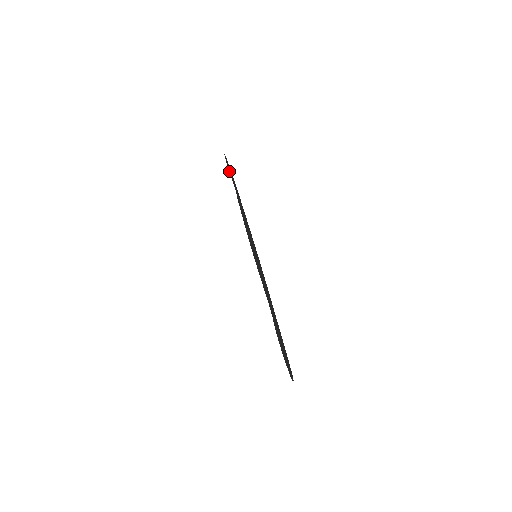
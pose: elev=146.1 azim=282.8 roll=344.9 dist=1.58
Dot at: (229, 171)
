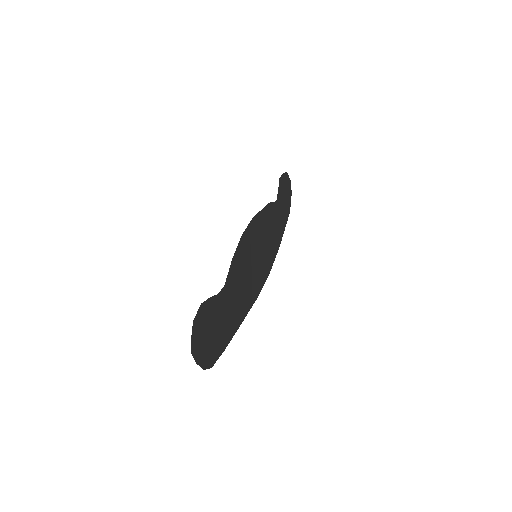
Dot at: (279, 184)
